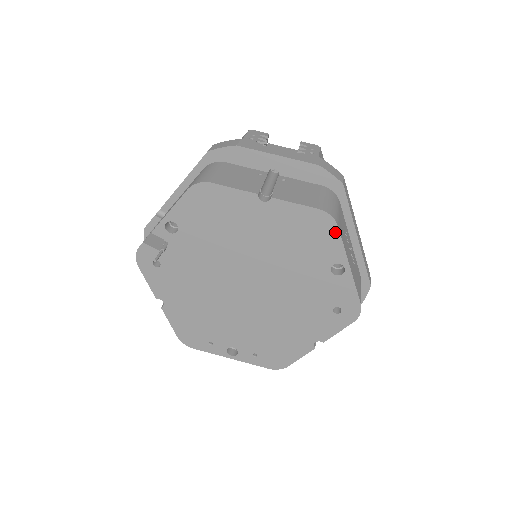
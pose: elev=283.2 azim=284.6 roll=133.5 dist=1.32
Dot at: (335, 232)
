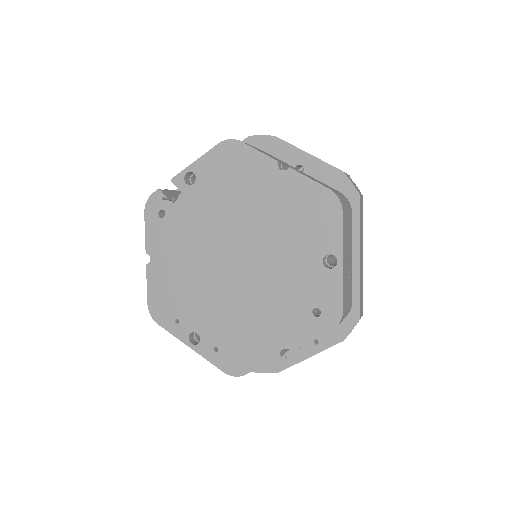
Dot at: (338, 217)
